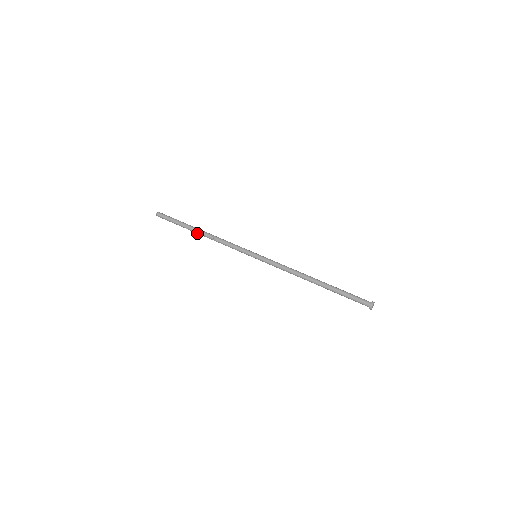
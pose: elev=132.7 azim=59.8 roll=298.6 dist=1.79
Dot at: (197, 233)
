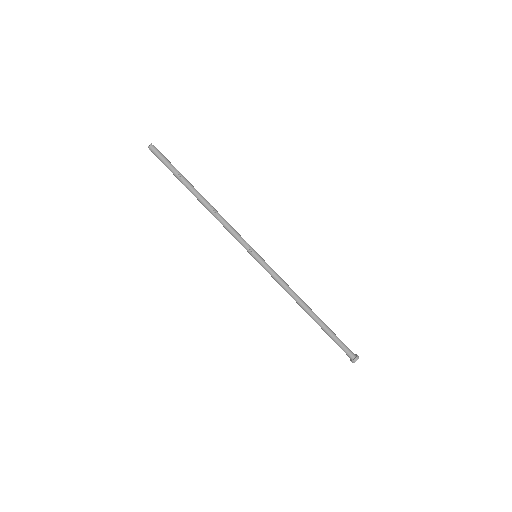
Dot at: (195, 196)
